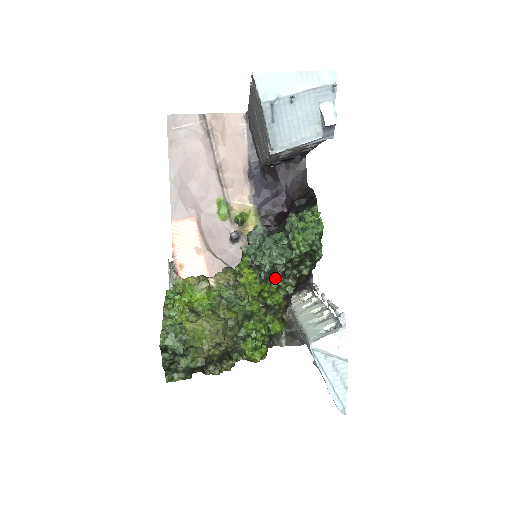
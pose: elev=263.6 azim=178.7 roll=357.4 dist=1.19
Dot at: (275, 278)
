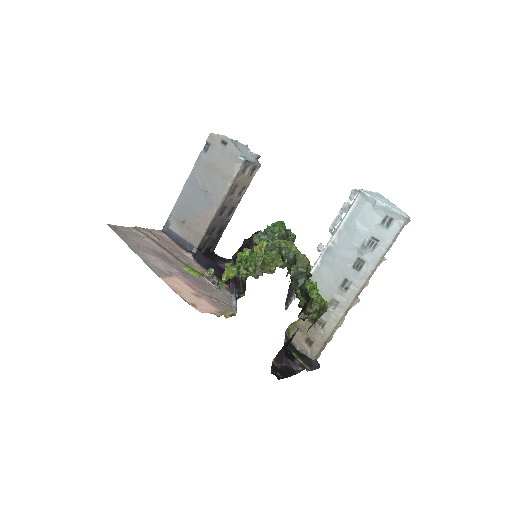
Dot at: occluded
